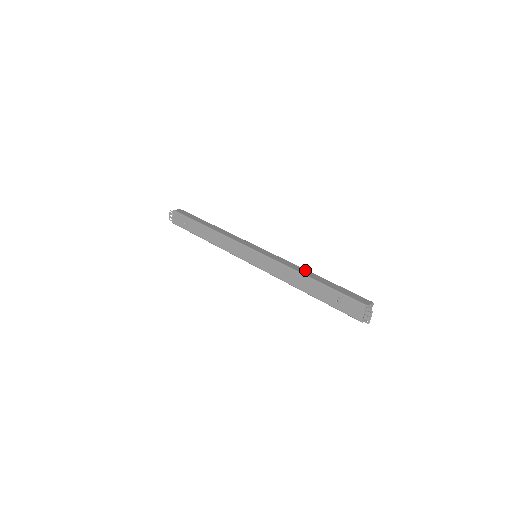
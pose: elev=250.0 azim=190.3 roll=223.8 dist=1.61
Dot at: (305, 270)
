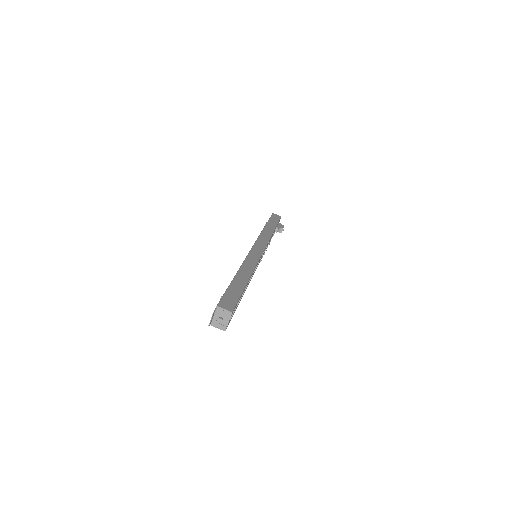
Dot at: (250, 272)
